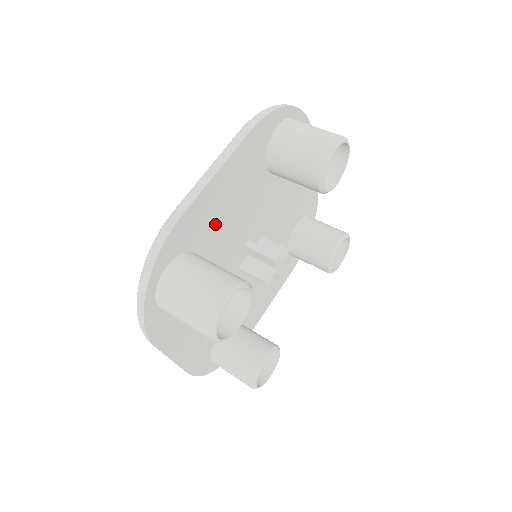
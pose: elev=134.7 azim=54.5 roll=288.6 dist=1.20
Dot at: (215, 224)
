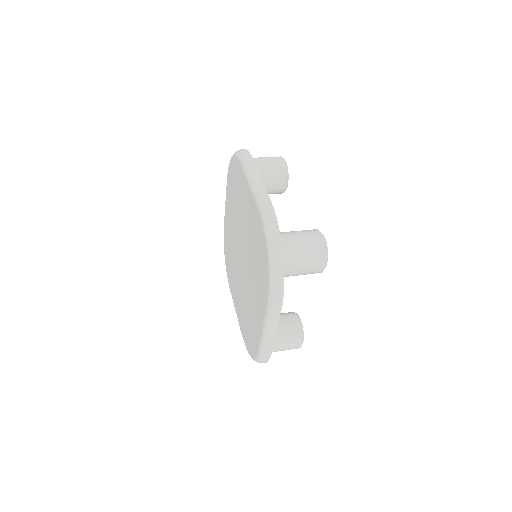
Dot at: occluded
